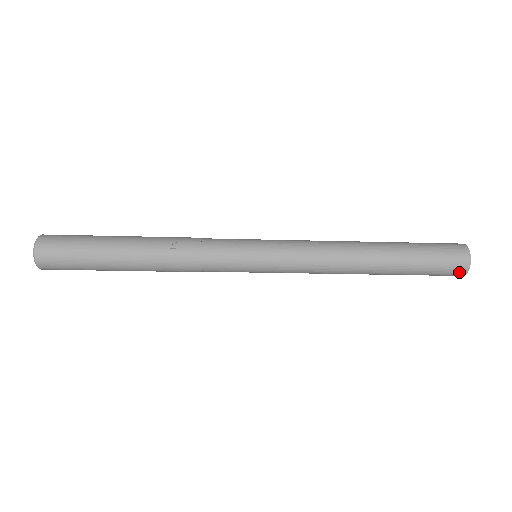
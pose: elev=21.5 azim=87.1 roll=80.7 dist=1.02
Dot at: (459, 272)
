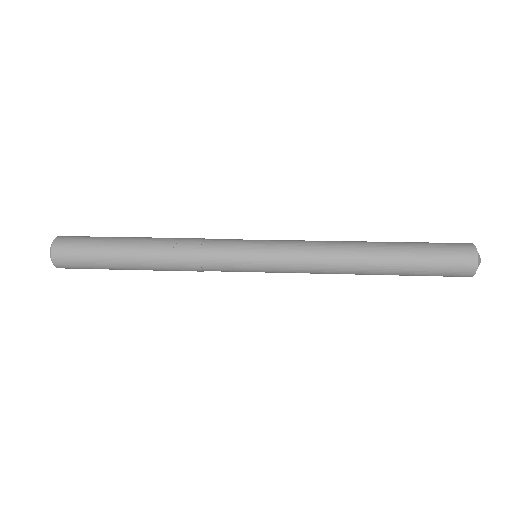
Dot at: (465, 274)
